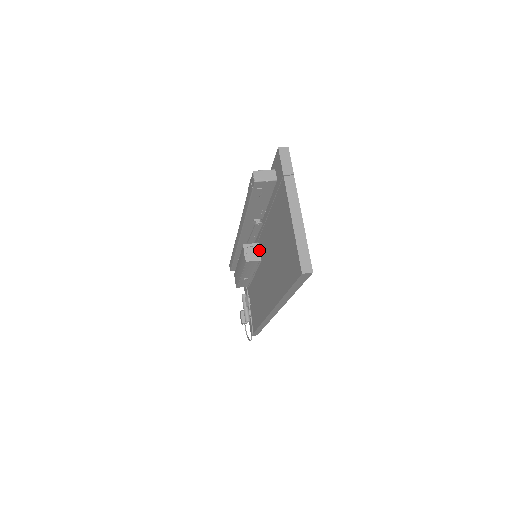
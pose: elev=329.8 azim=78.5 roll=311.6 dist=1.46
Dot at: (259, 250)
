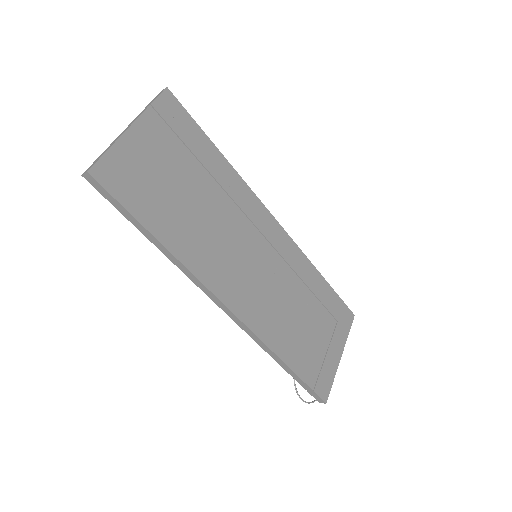
Dot at: occluded
